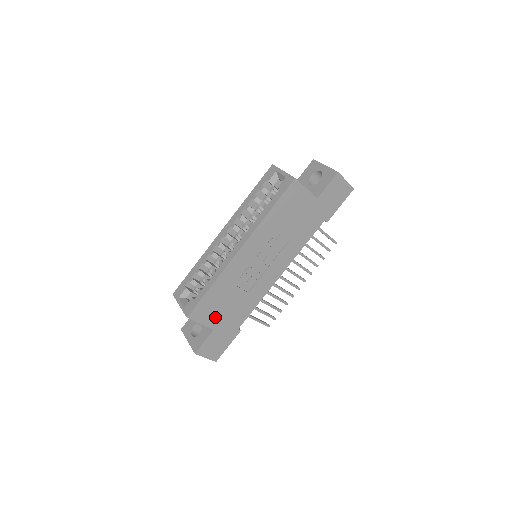
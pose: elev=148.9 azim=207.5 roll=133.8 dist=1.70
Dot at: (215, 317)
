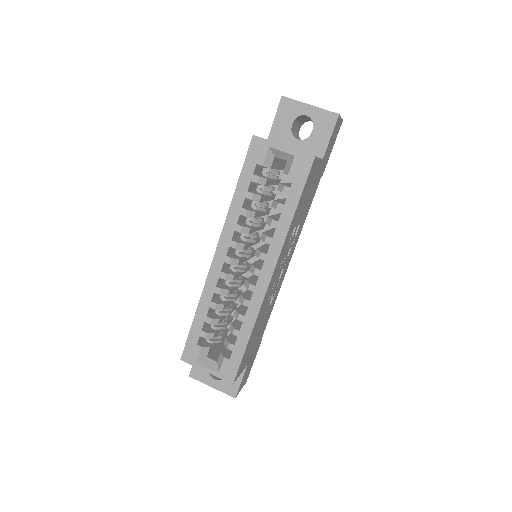
Dot at: (249, 354)
